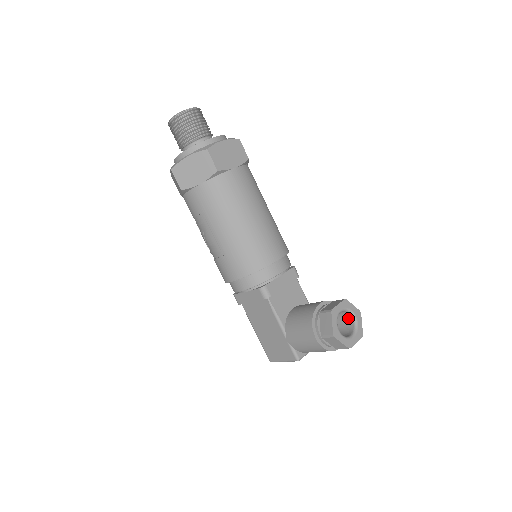
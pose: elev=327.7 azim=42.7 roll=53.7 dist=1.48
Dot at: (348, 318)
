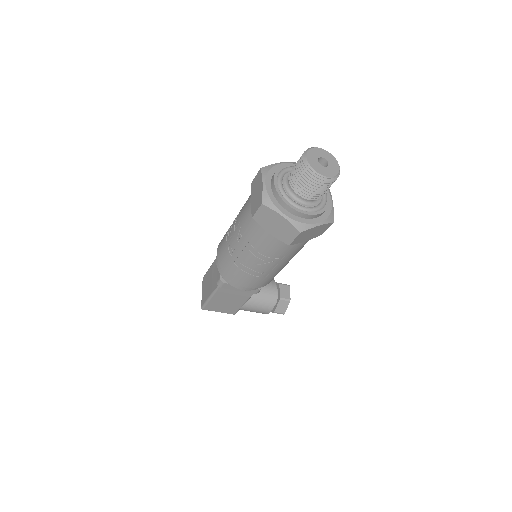
Dot at: occluded
